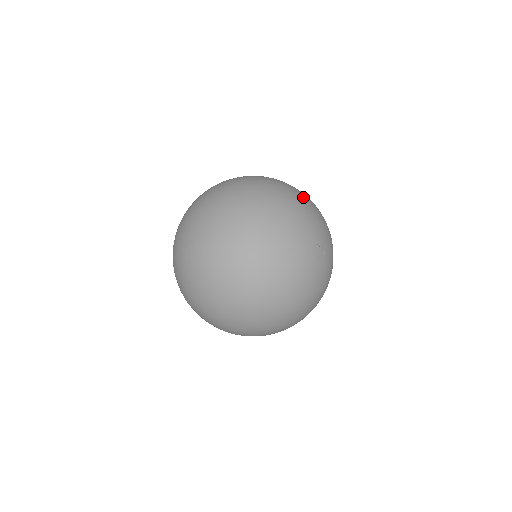
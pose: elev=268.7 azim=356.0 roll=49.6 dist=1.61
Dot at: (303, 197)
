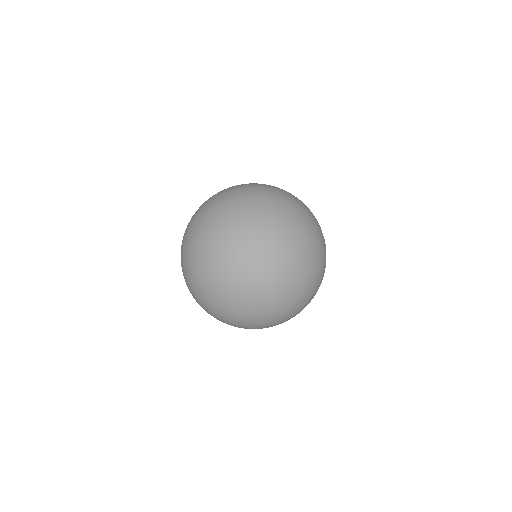
Dot at: (274, 206)
